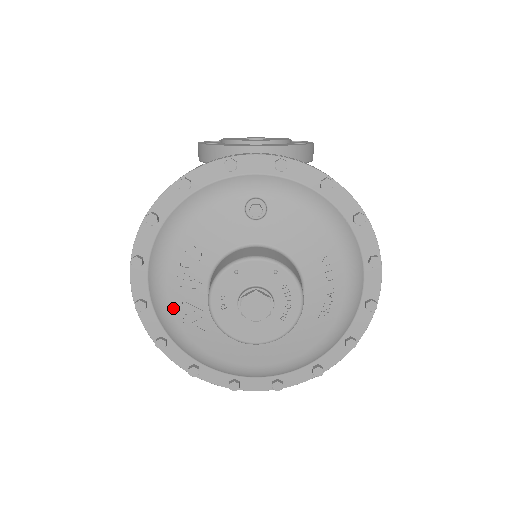
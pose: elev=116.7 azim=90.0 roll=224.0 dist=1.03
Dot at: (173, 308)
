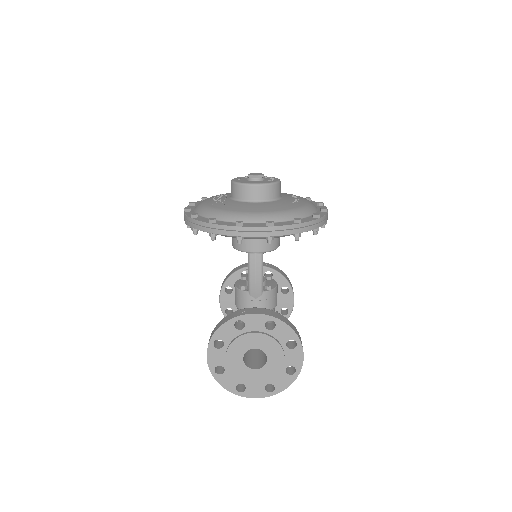
Dot at: (208, 203)
